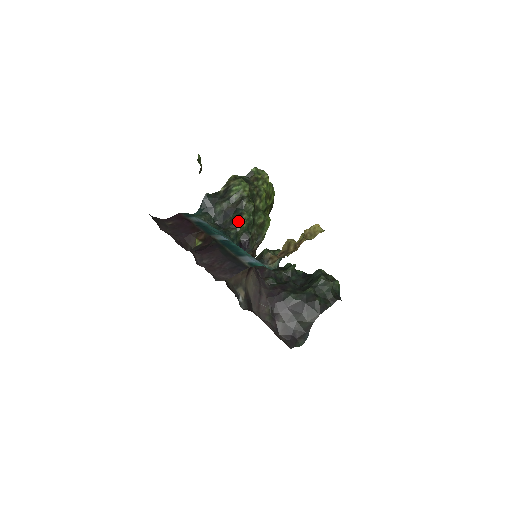
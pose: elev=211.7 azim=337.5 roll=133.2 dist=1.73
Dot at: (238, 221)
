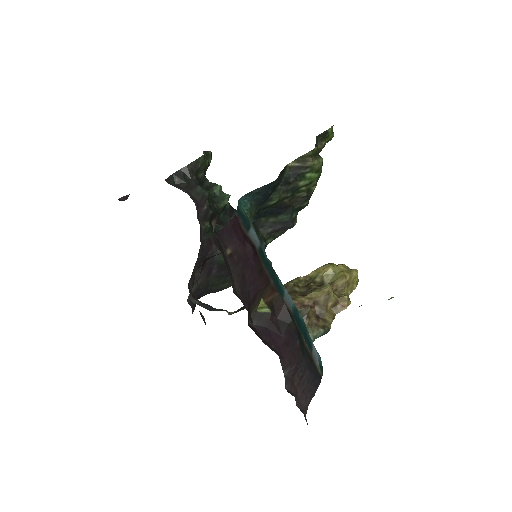
Dot at: (285, 230)
